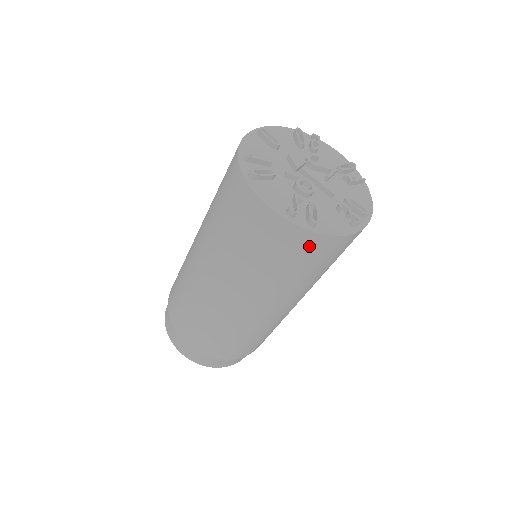
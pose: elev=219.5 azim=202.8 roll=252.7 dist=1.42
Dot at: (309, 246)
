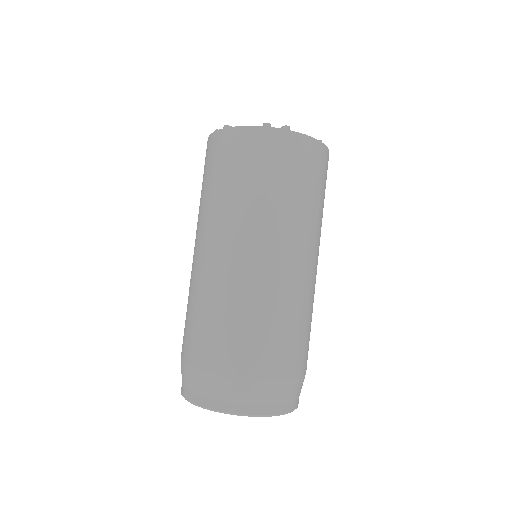
Dot at: (223, 145)
